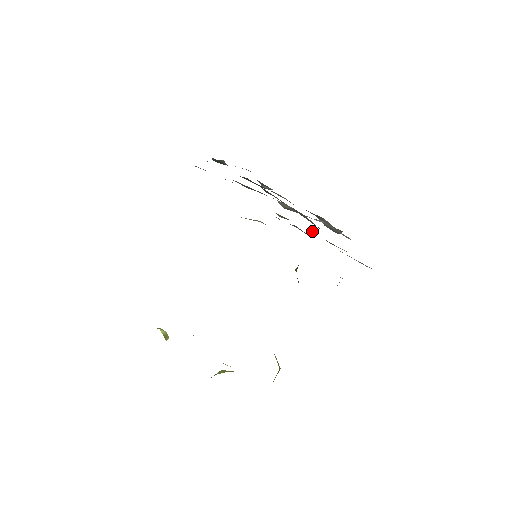
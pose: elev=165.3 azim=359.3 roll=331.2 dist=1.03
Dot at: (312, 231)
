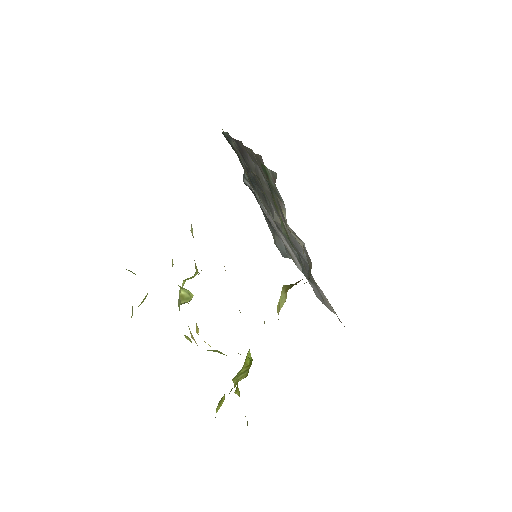
Dot at: (301, 259)
